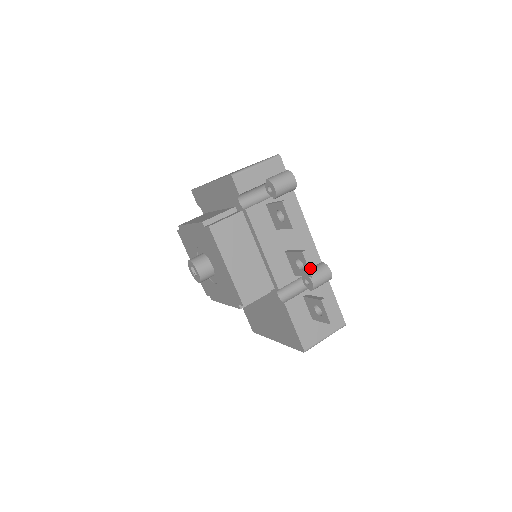
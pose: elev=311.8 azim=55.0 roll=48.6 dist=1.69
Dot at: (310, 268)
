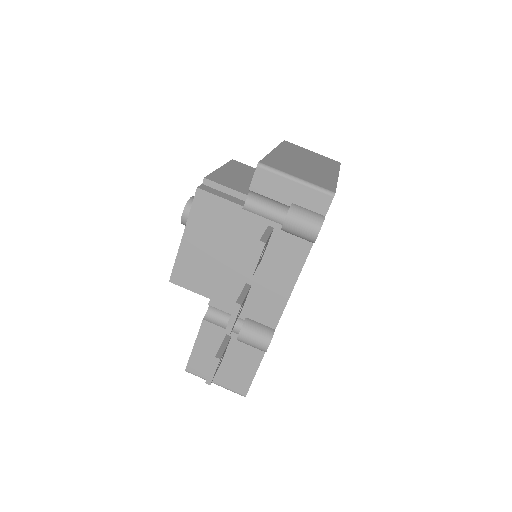
Dot at: (230, 323)
